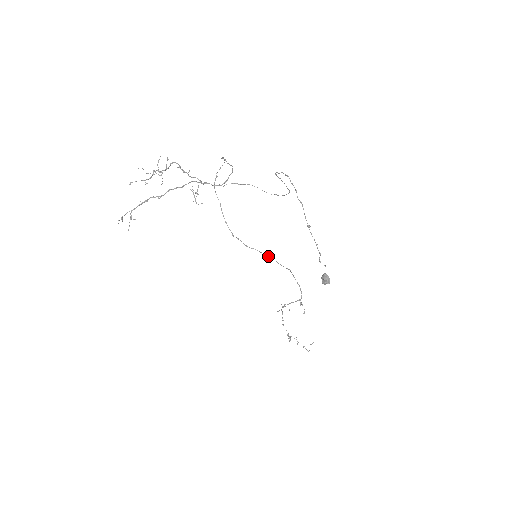
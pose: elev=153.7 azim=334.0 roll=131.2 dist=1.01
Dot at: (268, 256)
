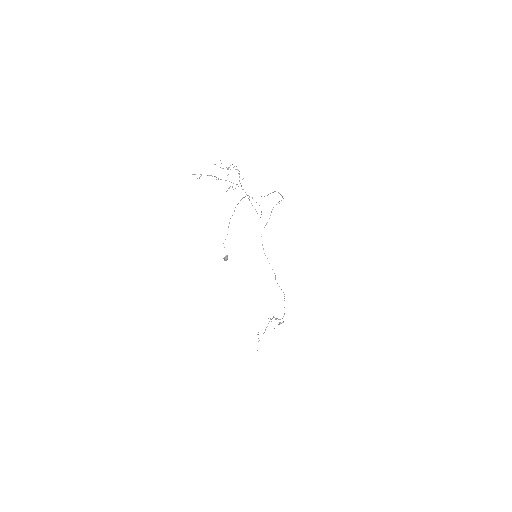
Dot at: occluded
